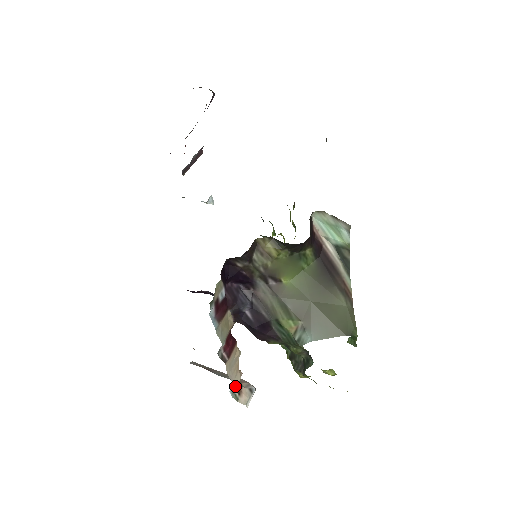
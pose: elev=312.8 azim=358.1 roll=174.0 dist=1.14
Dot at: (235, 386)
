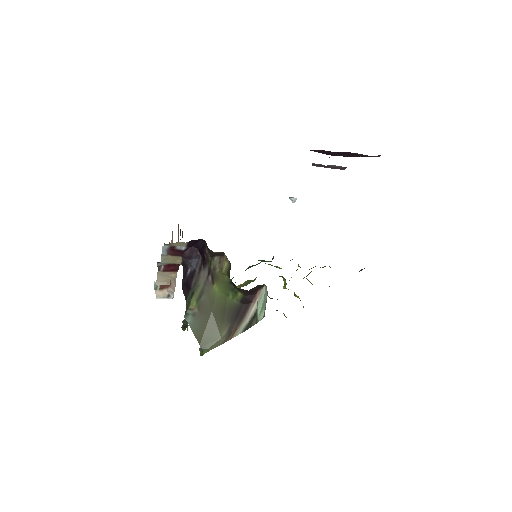
Dot at: (157, 284)
